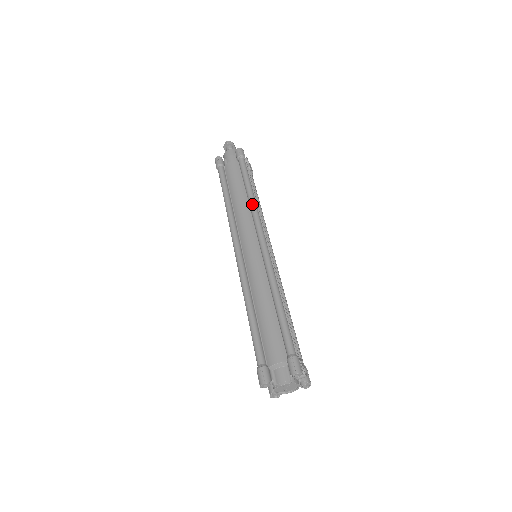
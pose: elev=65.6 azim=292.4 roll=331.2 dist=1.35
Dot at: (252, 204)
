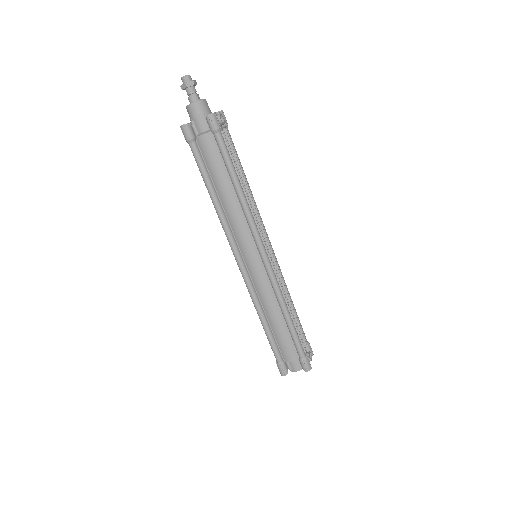
Dot at: (245, 210)
